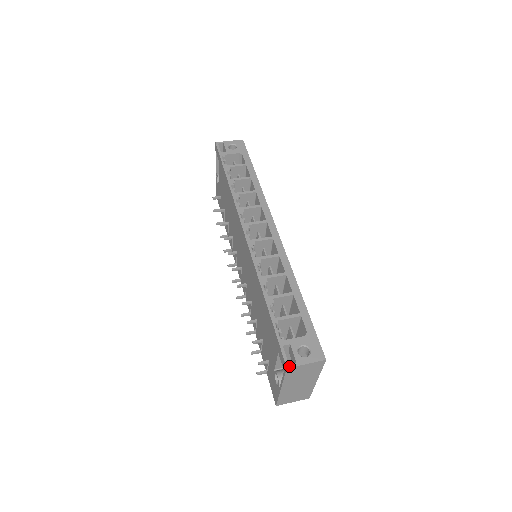
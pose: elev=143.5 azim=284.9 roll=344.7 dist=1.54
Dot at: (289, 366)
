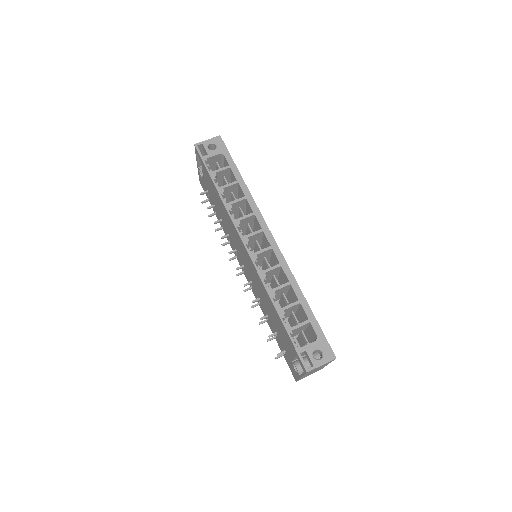
Dot at: (308, 370)
